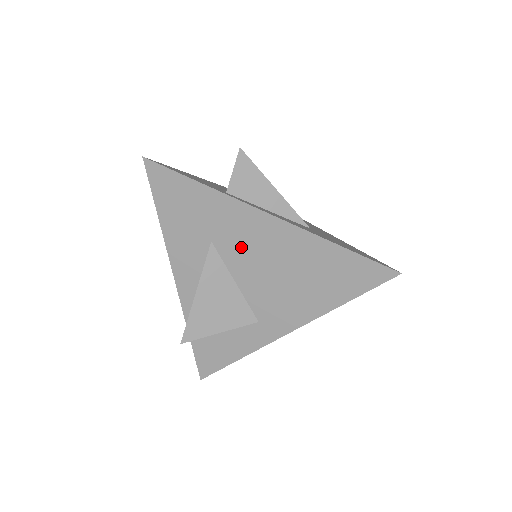
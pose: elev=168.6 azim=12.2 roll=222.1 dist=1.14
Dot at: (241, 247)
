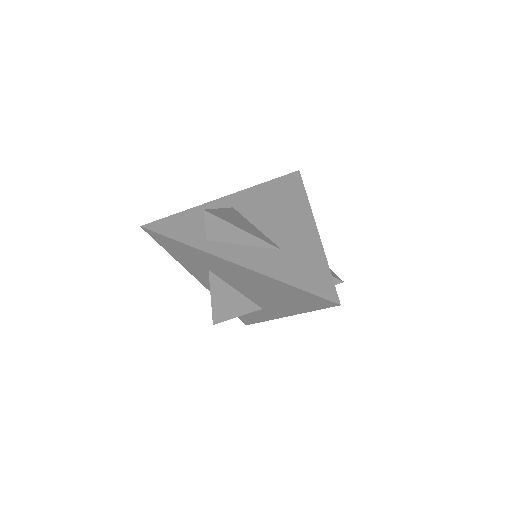
Dot at: (228, 275)
